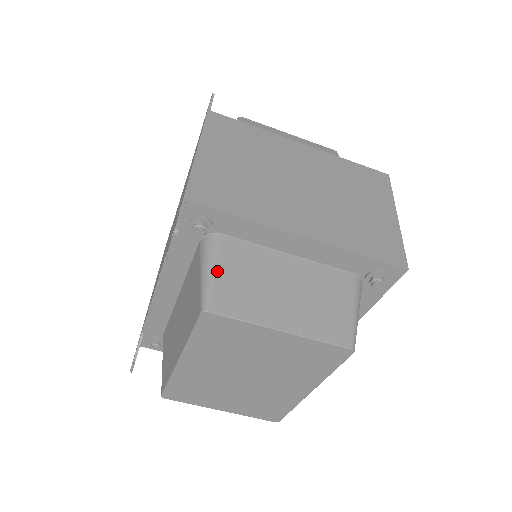
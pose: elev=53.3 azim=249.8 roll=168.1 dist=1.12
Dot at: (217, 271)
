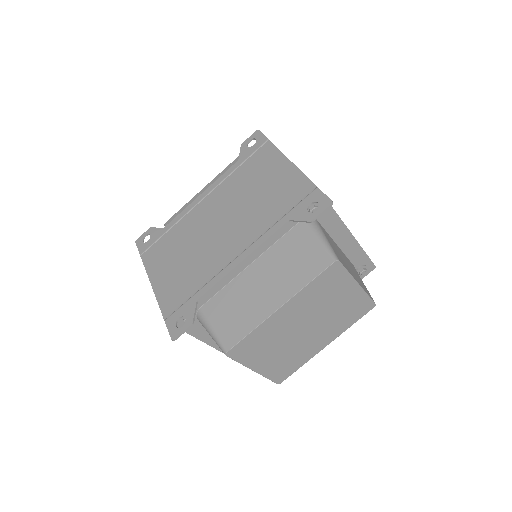
Dot at: (328, 239)
